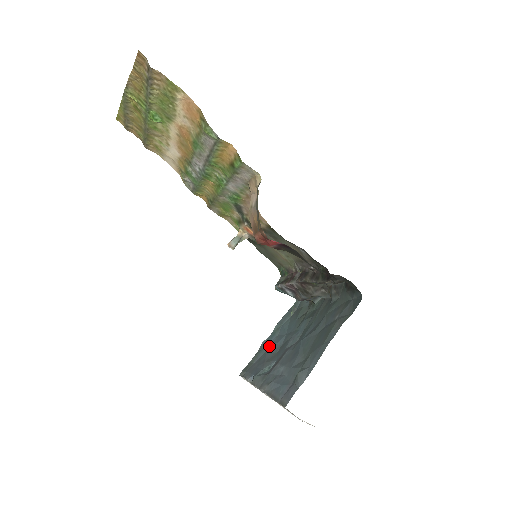
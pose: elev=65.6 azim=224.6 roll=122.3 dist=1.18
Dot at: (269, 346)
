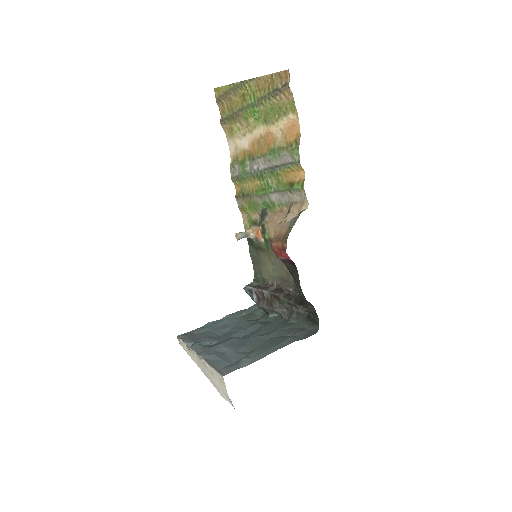
Dot at: (214, 328)
